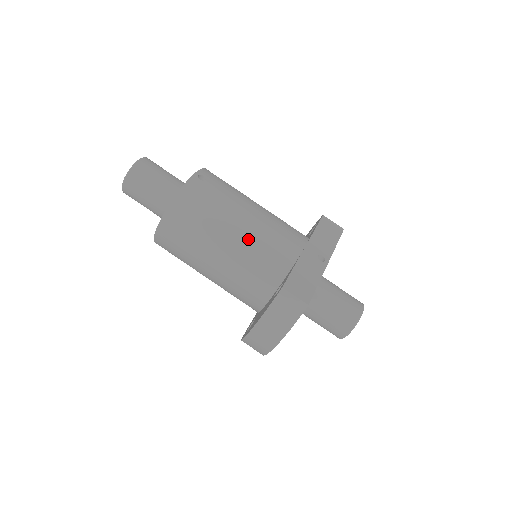
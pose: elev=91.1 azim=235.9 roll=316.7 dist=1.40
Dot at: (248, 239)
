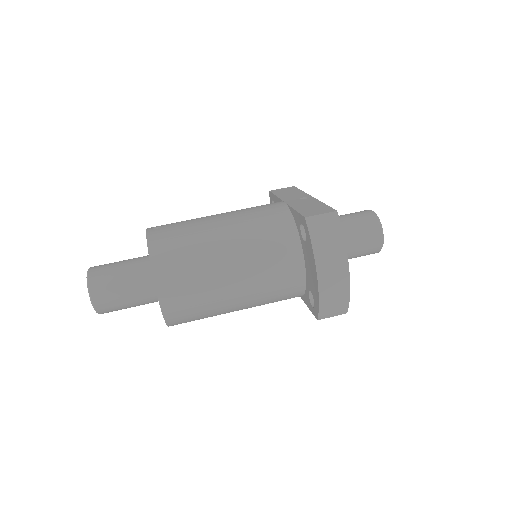
Dot at: (239, 229)
